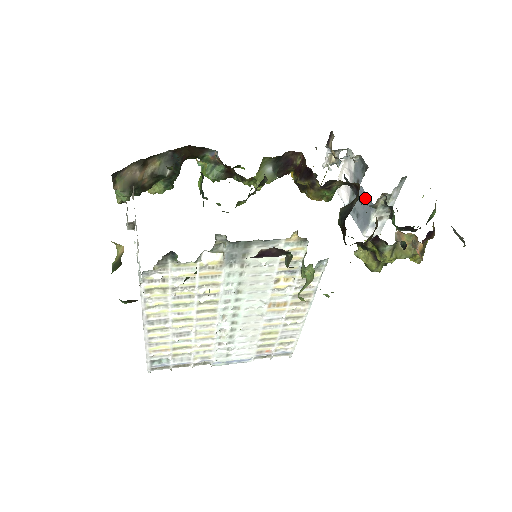
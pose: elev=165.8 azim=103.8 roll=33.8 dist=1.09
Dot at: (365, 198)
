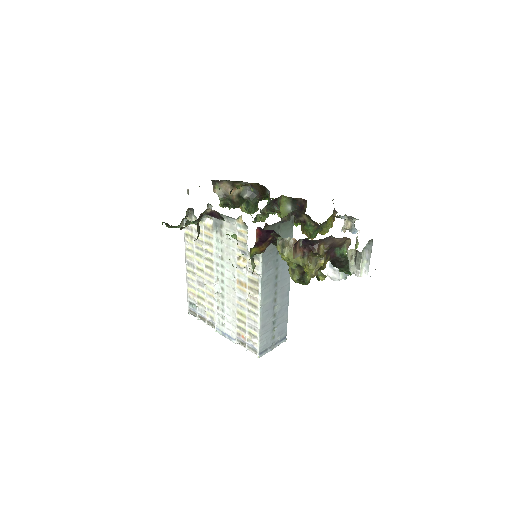
Dot at: occluded
